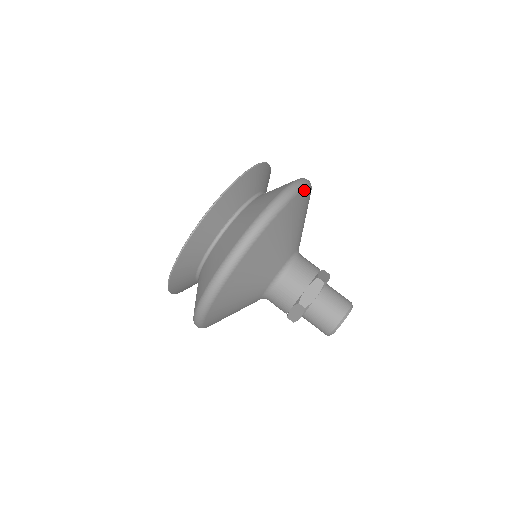
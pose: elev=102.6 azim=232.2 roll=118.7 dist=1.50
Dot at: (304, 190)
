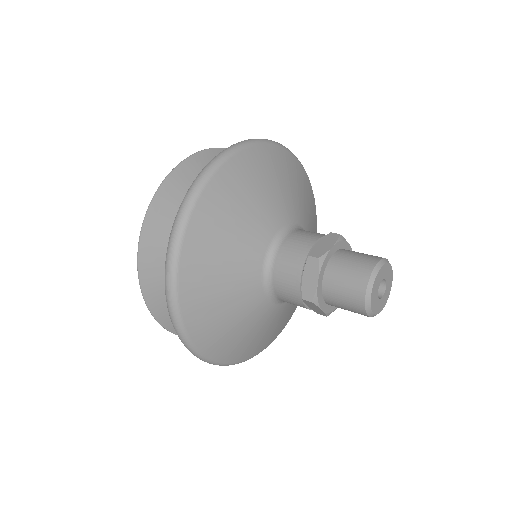
Dot at: (295, 159)
